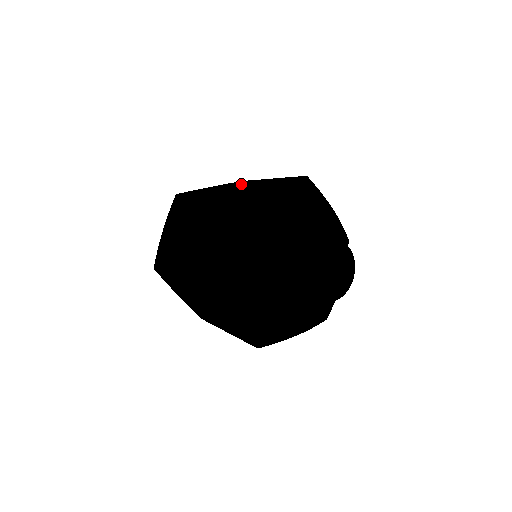
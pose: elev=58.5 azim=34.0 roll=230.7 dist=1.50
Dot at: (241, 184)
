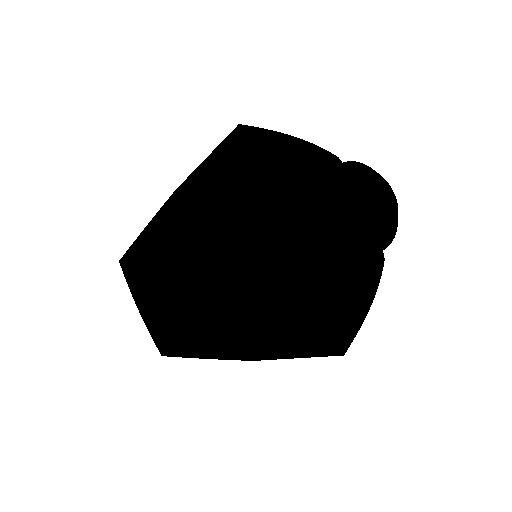
Dot at: (176, 194)
